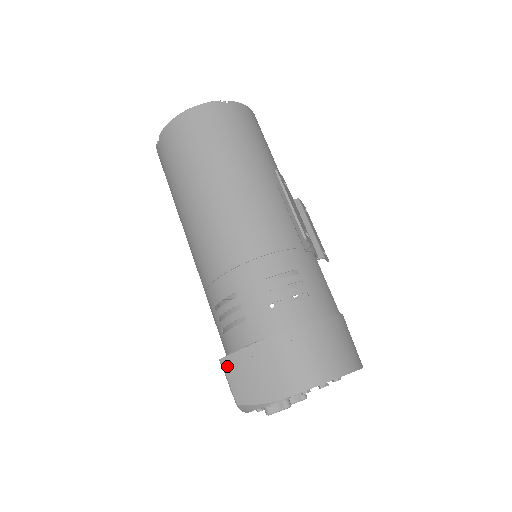
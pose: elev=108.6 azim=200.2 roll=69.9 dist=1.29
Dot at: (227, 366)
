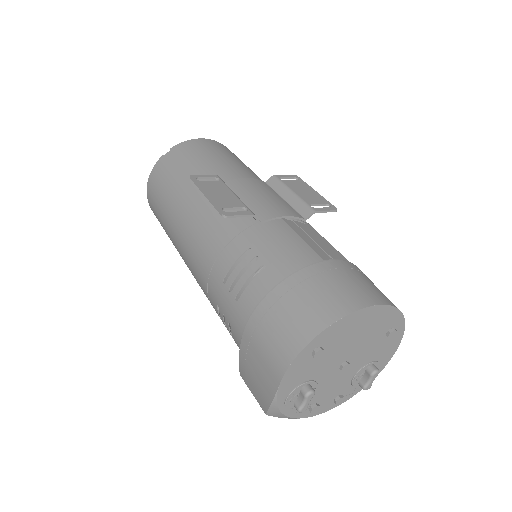
Dot at: (244, 379)
